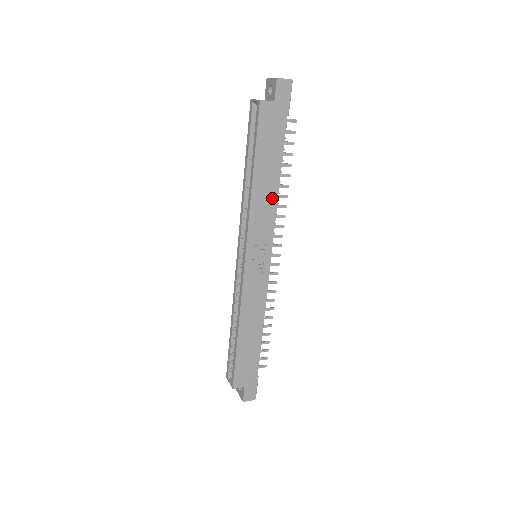
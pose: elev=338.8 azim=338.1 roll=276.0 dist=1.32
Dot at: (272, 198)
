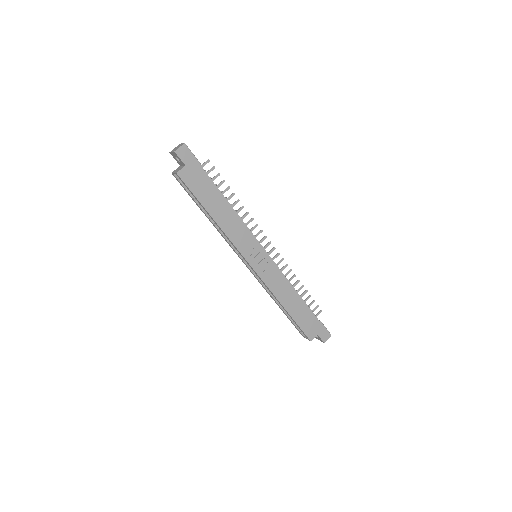
Dot at: (234, 218)
